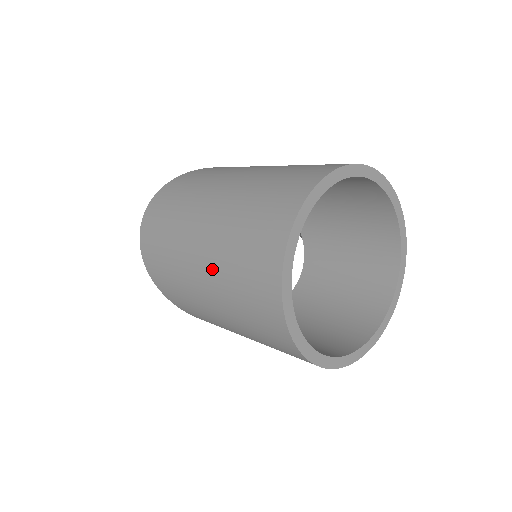
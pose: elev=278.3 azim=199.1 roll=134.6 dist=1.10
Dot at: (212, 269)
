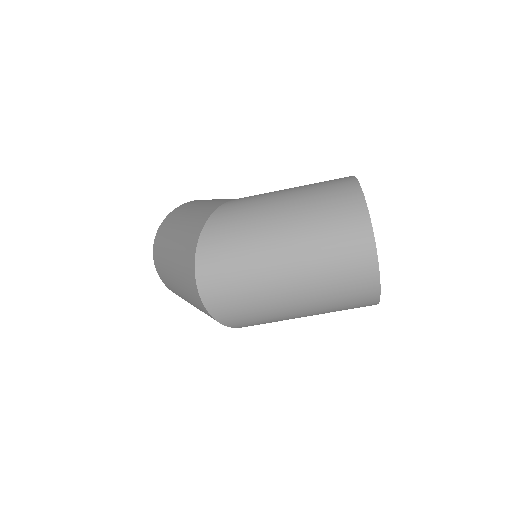
Dot at: (311, 297)
